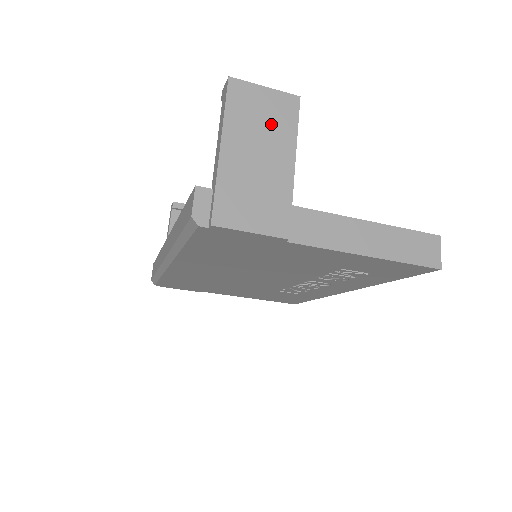
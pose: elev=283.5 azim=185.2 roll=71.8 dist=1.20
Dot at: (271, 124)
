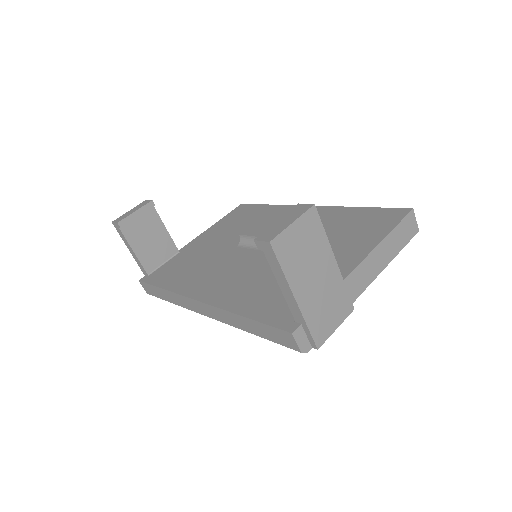
Dot at: (311, 247)
